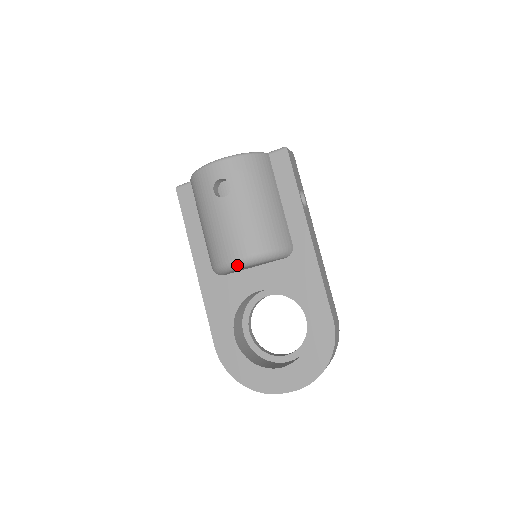
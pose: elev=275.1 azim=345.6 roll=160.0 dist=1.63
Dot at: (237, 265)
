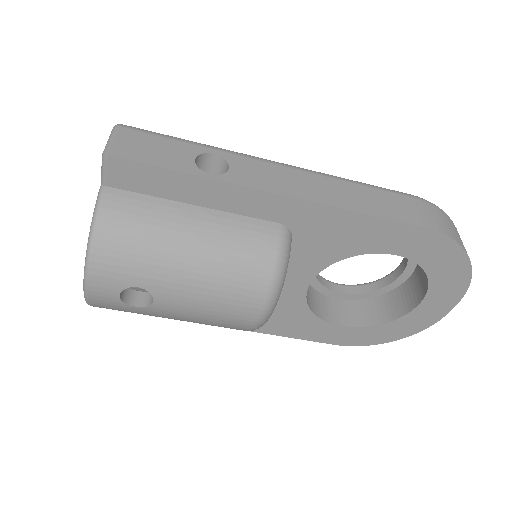
Dot at: (265, 321)
